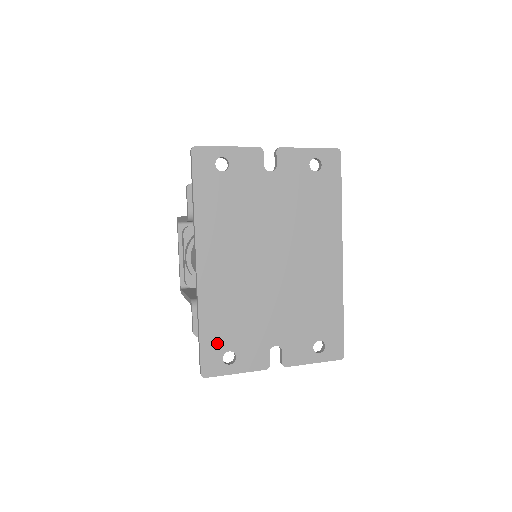
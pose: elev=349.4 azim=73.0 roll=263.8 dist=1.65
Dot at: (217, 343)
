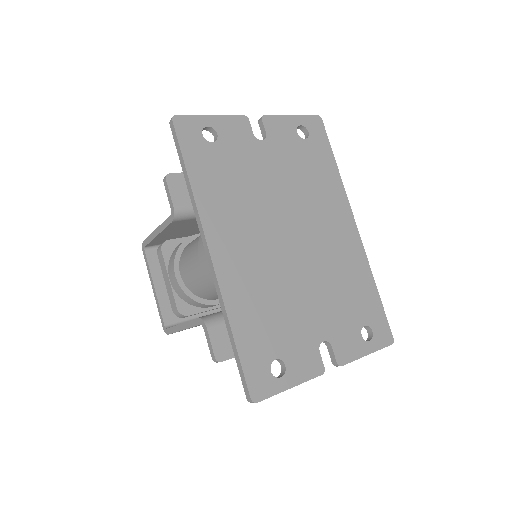
Dot at: (259, 351)
